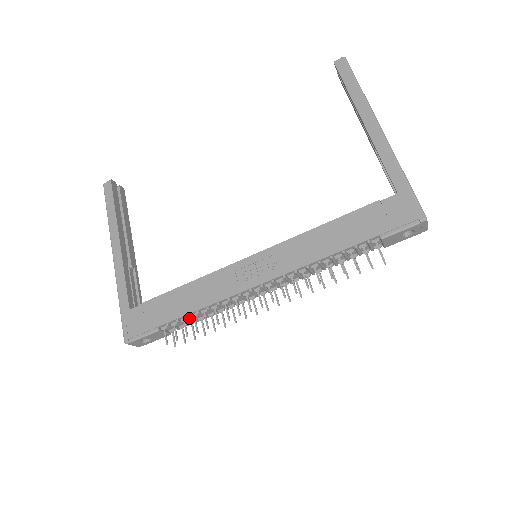
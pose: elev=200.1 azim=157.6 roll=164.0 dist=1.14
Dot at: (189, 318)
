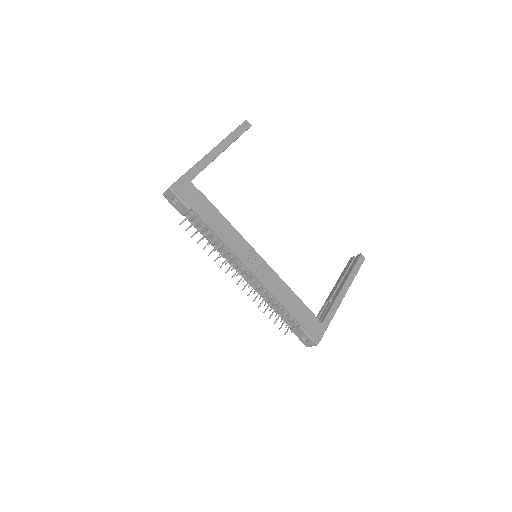
Dot at: (207, 229)
